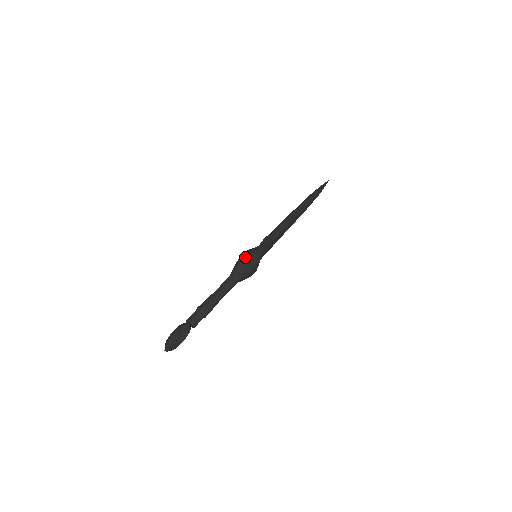
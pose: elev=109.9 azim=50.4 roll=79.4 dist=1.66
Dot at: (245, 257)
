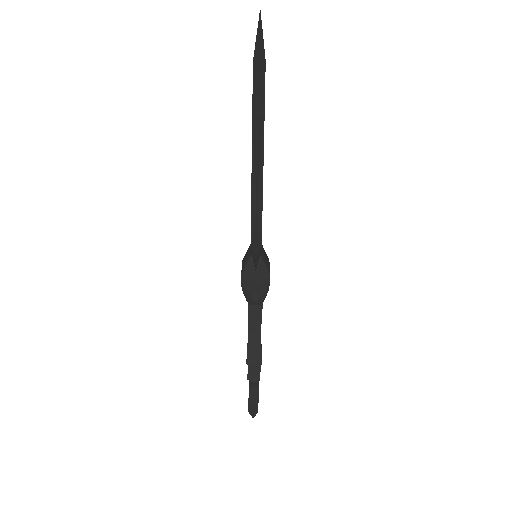
Dot at: (250, 293)
